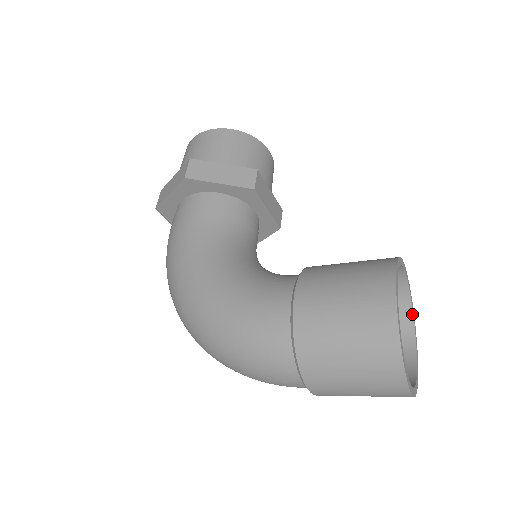
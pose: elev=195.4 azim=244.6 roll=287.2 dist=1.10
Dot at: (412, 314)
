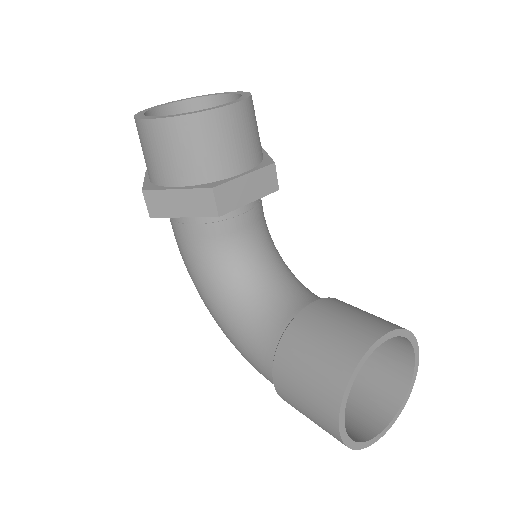
Dot at: (408, 340)
